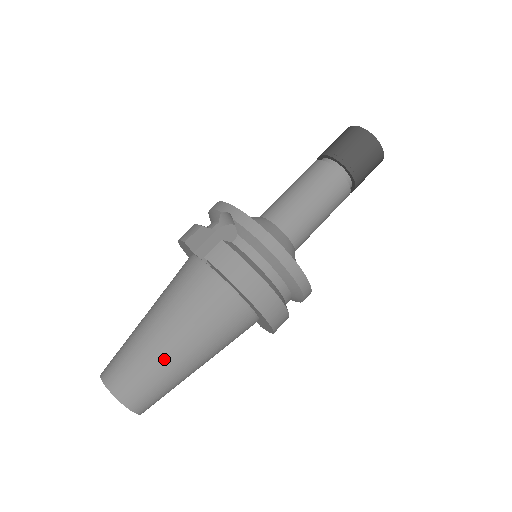
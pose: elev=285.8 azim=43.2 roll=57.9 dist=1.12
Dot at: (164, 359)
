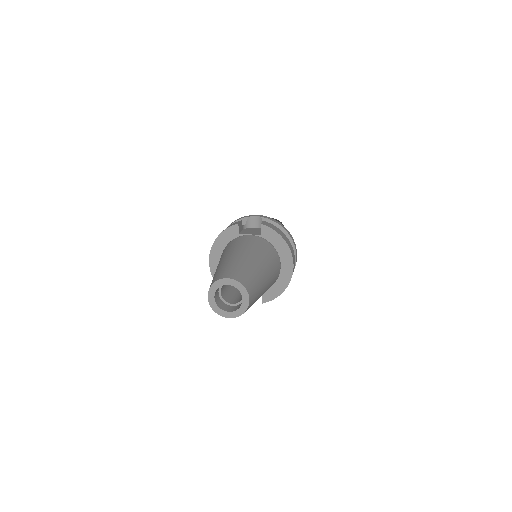
Dot at: (257, 270)
